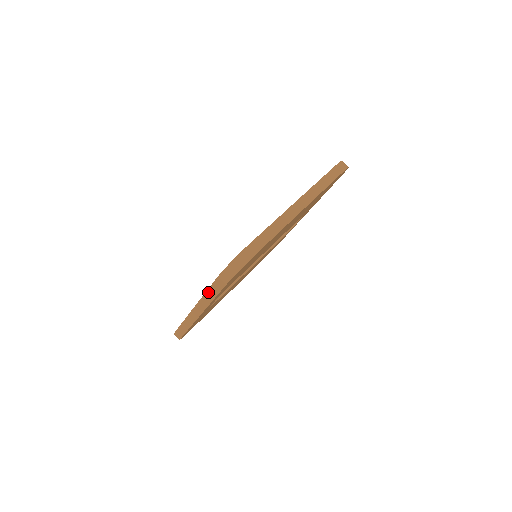
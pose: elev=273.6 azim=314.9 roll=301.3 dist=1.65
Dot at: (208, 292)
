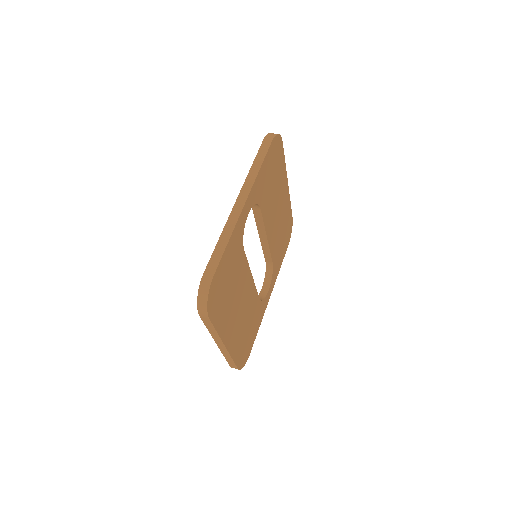
Dot at: (255, 161)
